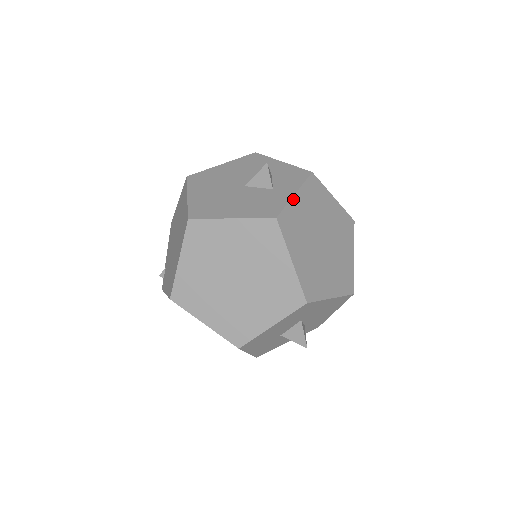
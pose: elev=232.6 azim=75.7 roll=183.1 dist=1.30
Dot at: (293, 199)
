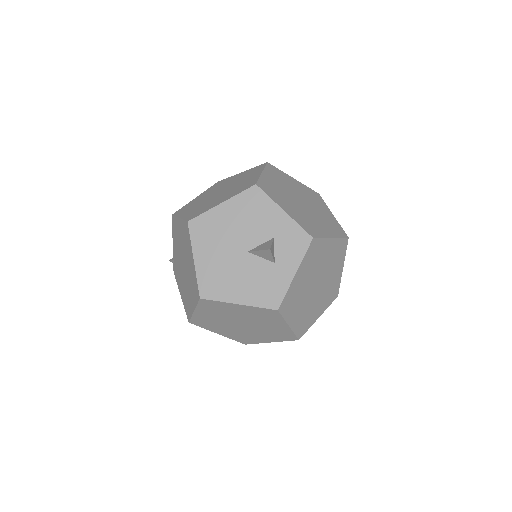
Dot at: (293, 281)
